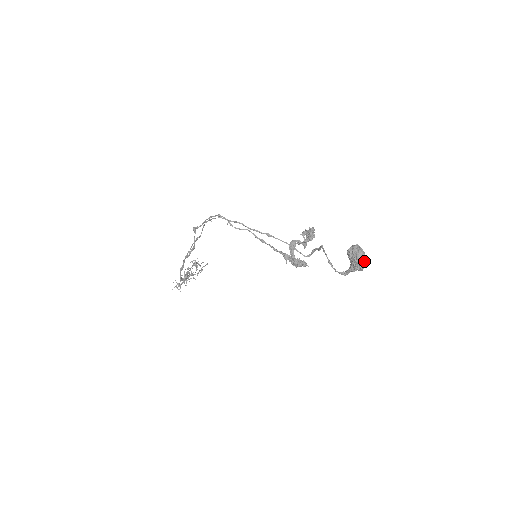
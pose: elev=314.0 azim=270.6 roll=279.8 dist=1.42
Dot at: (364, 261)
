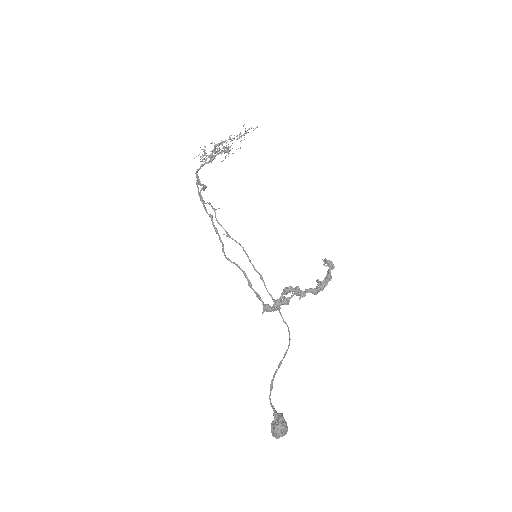
Dot at: occluded
